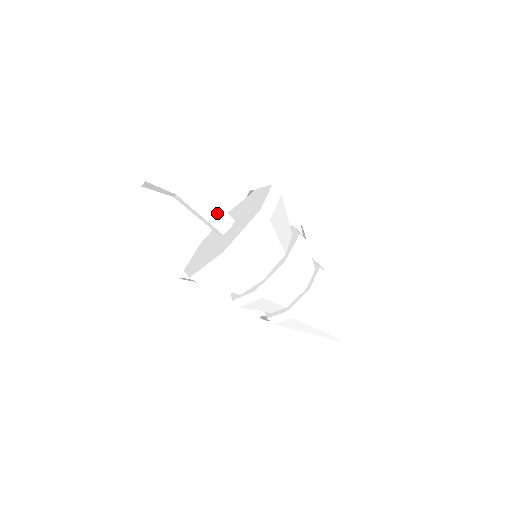
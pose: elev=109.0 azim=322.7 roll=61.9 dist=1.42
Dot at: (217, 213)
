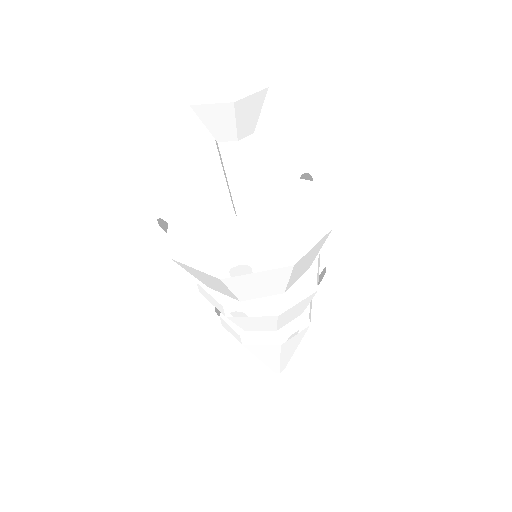
Dot at: (248, 194)
